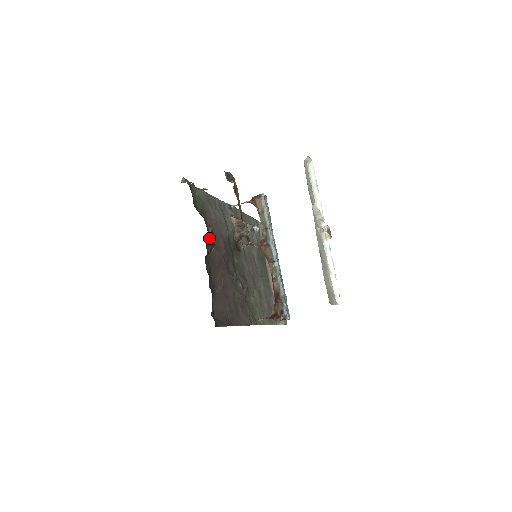
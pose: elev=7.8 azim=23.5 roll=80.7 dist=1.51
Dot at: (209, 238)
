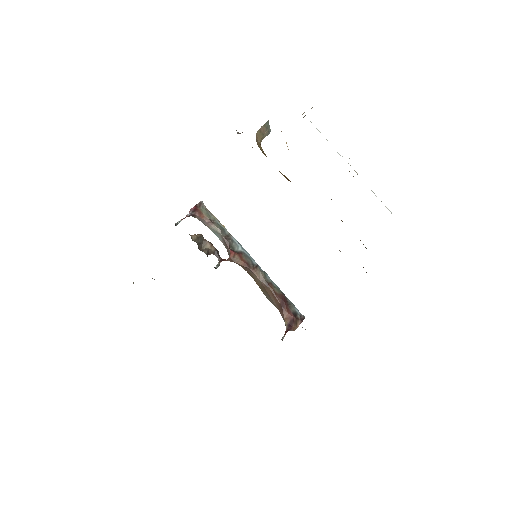
Dot at: occluded
